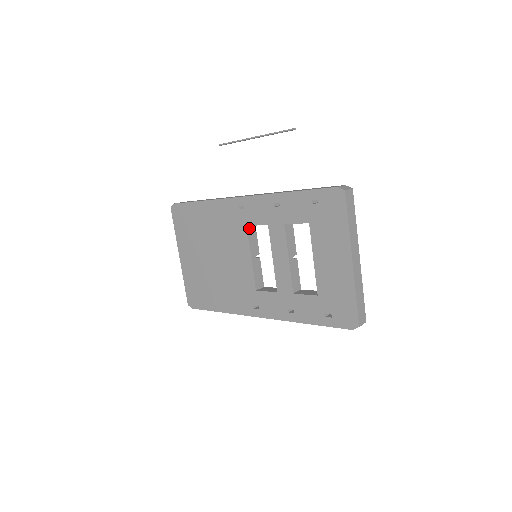
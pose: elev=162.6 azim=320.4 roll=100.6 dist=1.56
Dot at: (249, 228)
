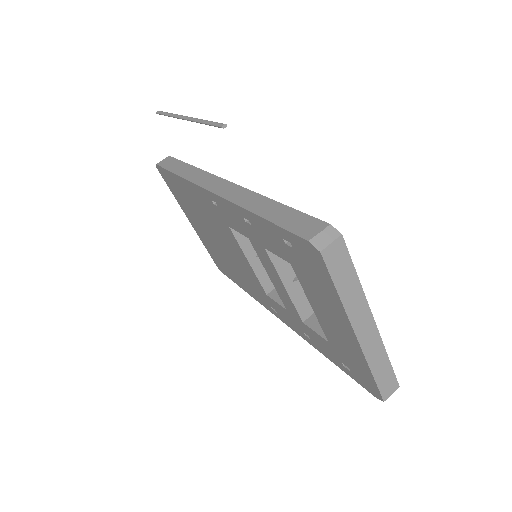
Dot at: occluded
